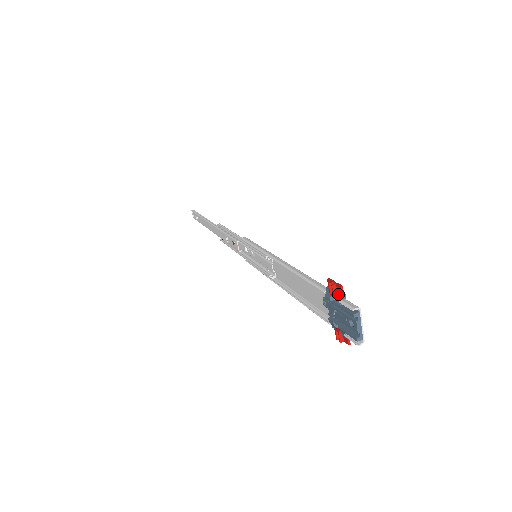
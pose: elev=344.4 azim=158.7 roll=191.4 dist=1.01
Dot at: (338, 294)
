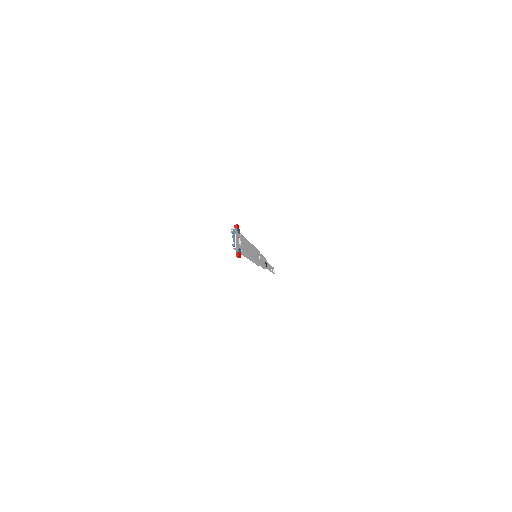
Dot at: occluded
